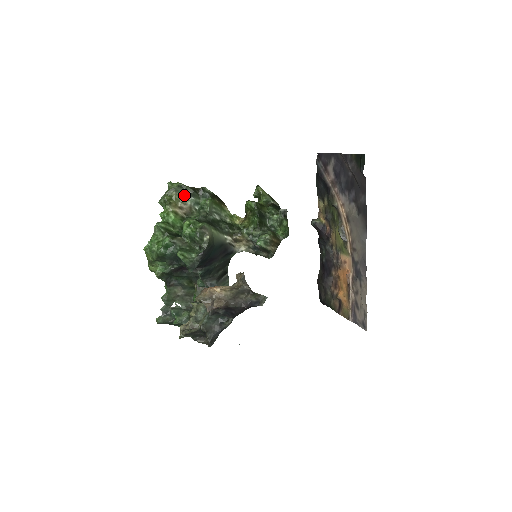
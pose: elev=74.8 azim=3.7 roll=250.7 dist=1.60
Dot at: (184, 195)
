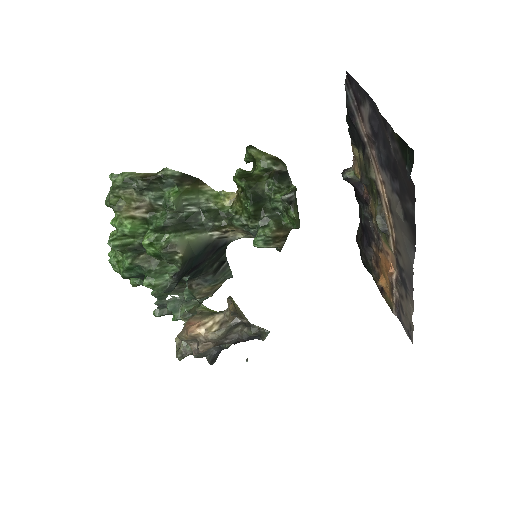
Dot at: (136, 192)
